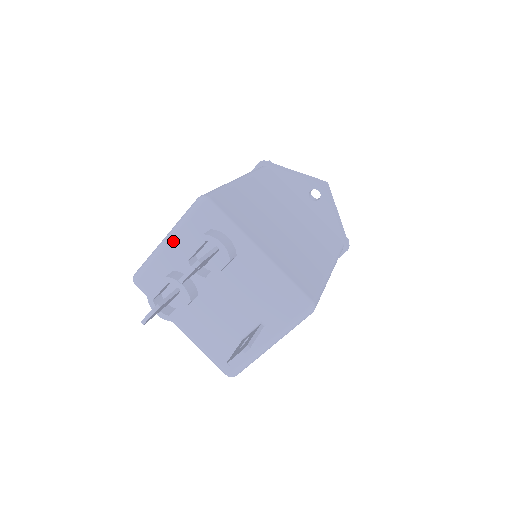
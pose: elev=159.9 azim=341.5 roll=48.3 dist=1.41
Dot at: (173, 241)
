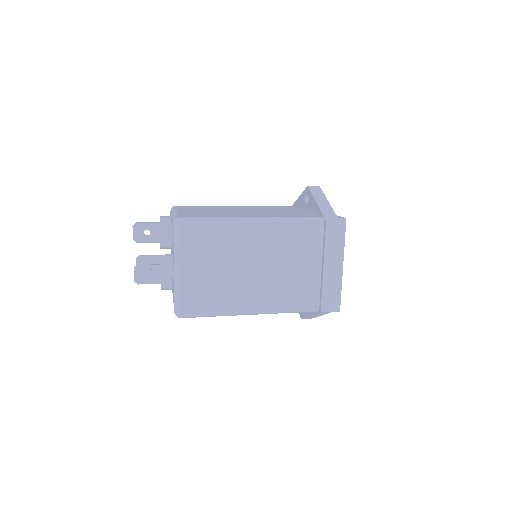
Dot at: occluded
